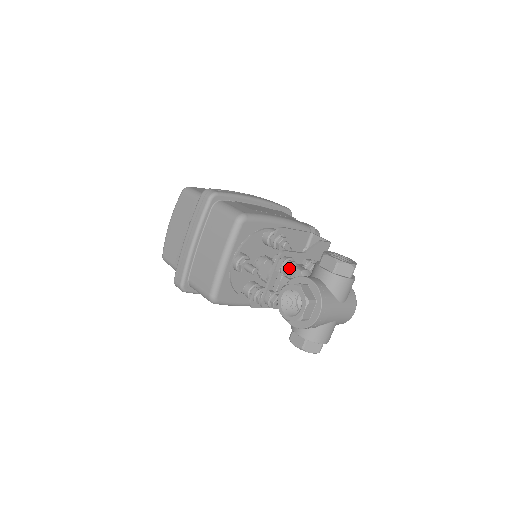
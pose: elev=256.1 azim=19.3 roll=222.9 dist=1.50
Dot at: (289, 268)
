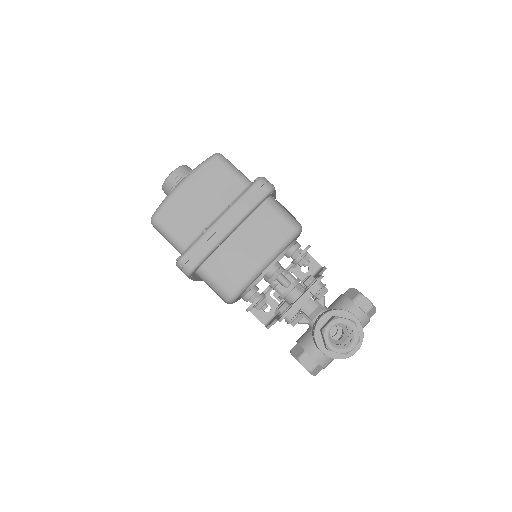
Dot at: occluded
